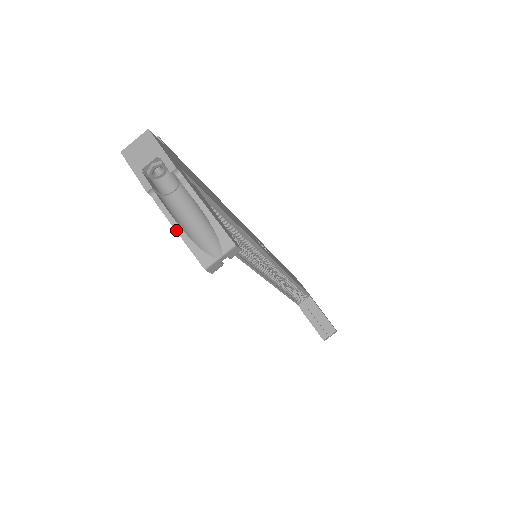
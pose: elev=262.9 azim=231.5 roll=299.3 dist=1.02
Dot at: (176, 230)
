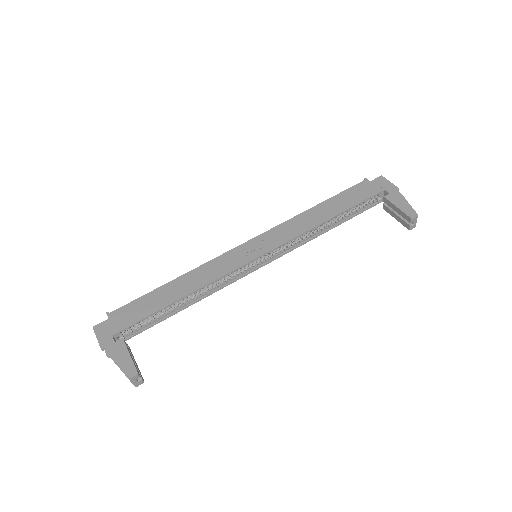
Dot at: occluded
